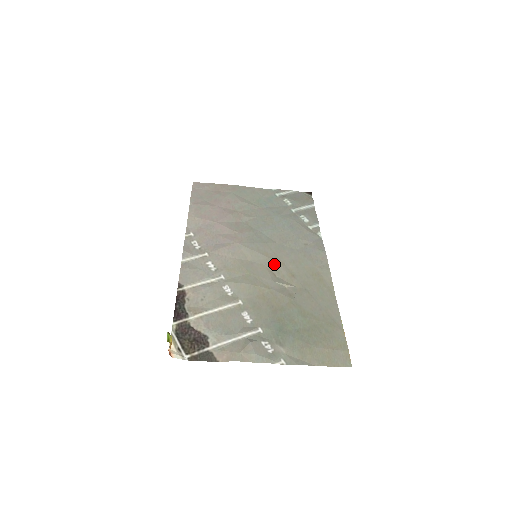
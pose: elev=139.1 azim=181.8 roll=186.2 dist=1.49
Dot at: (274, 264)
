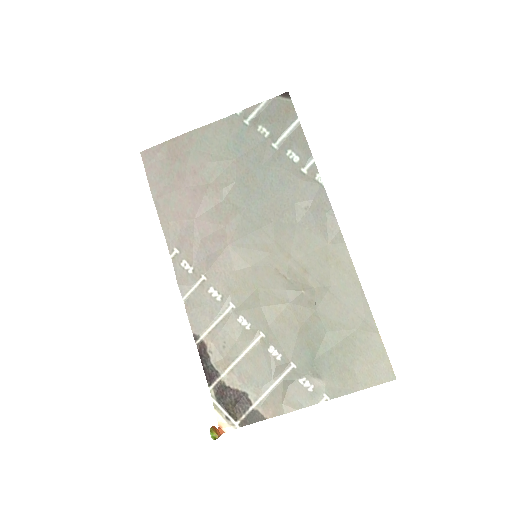
Dot at: (279, 261)
